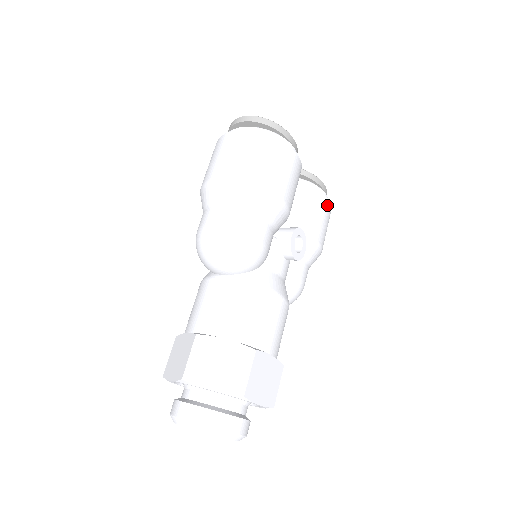
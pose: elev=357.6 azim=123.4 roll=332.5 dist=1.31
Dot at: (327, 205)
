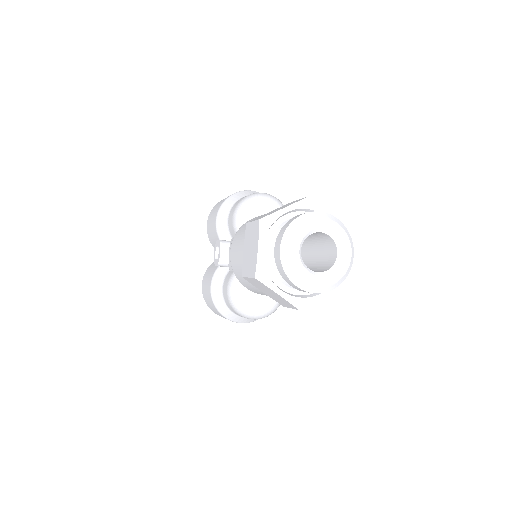
Dot at: occluded
